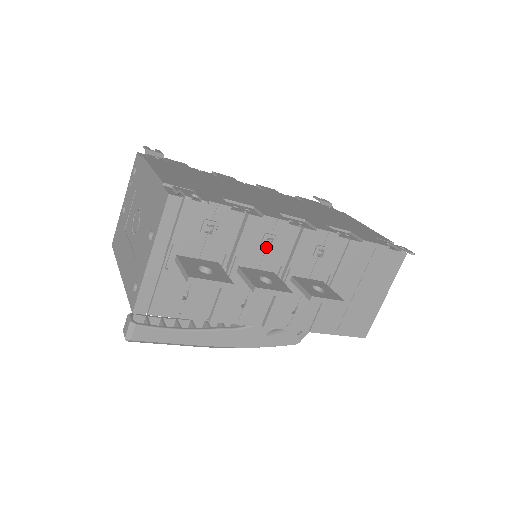
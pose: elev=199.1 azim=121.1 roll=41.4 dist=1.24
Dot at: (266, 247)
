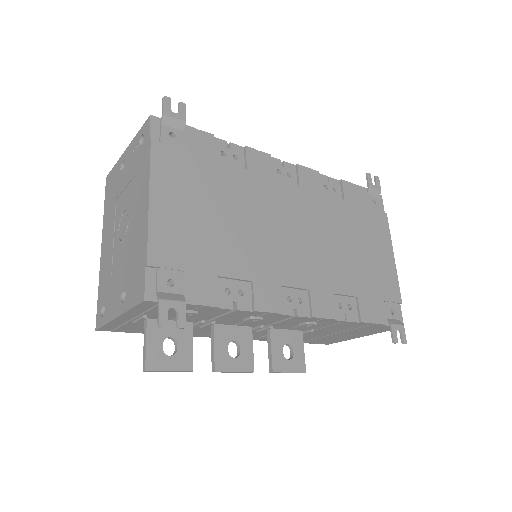
Dot at: occluded
